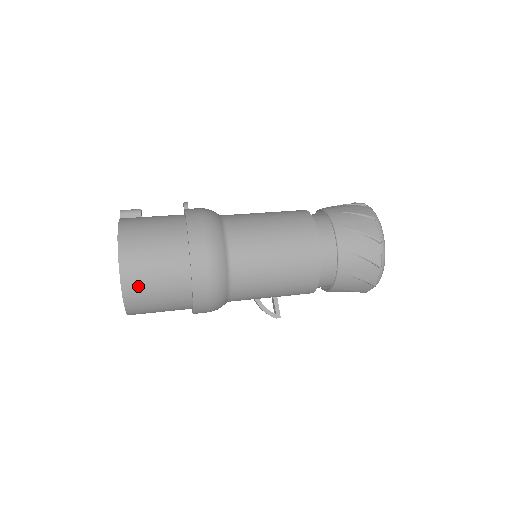
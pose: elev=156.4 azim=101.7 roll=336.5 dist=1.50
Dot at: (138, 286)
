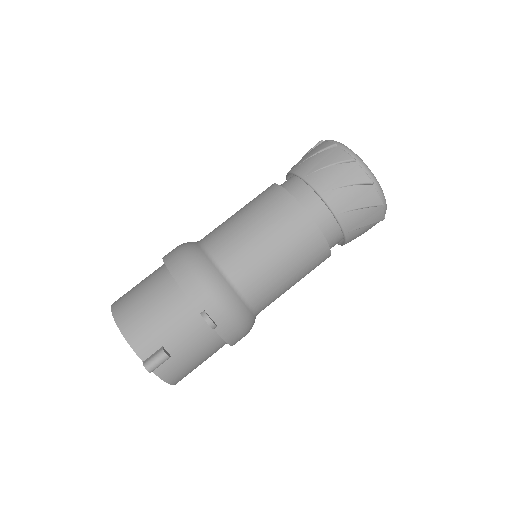
Dot at: occluded
